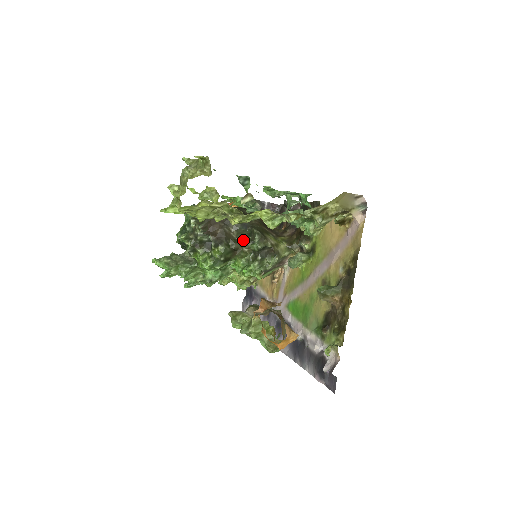
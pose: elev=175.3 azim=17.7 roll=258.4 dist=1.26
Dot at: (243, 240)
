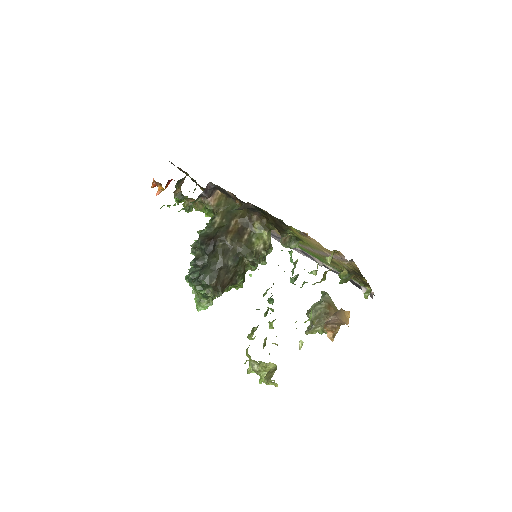
Dot at: (241, 261)
